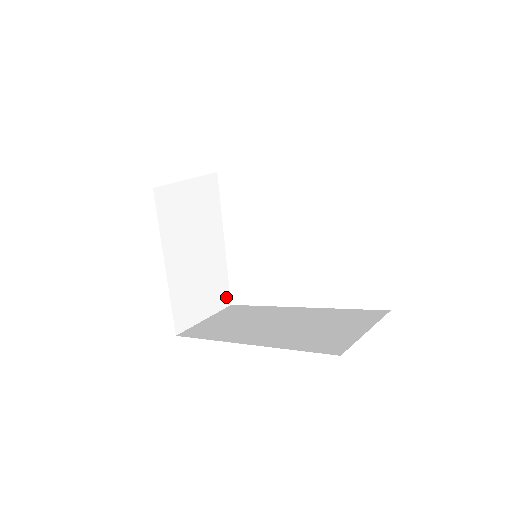
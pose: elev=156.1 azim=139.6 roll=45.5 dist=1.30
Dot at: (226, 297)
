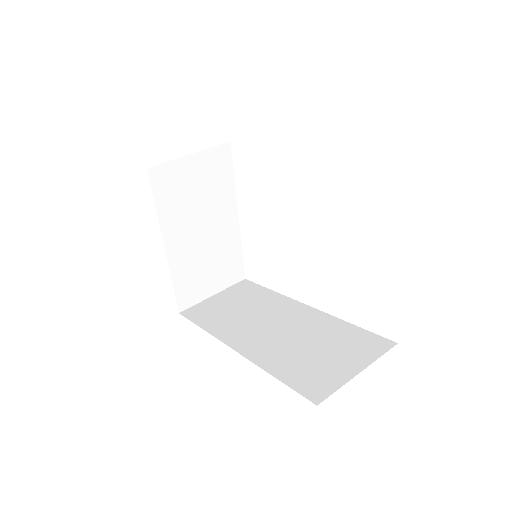
Dot at: (239, 272)
